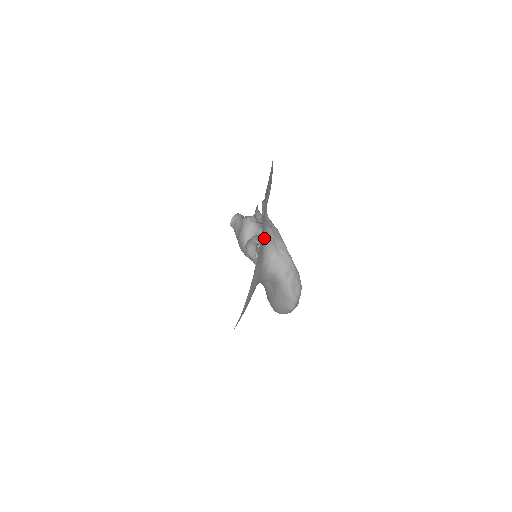
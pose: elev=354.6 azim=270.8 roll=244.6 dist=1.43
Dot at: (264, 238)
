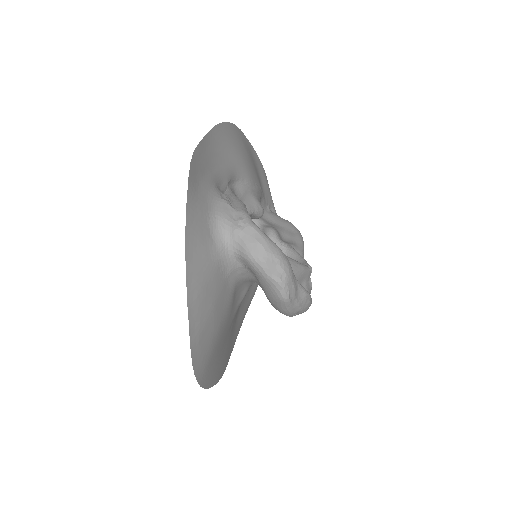
Dot at: (209, 211)
